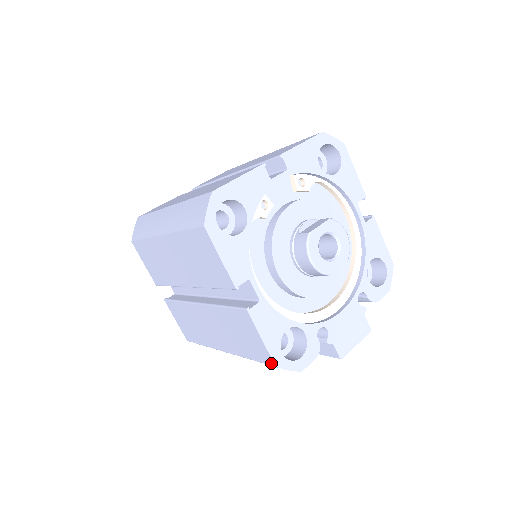
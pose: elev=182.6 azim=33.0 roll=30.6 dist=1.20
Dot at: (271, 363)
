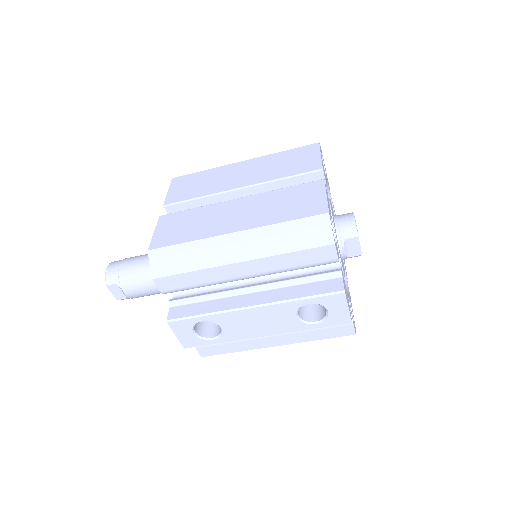
Dot at: (324, 211)
